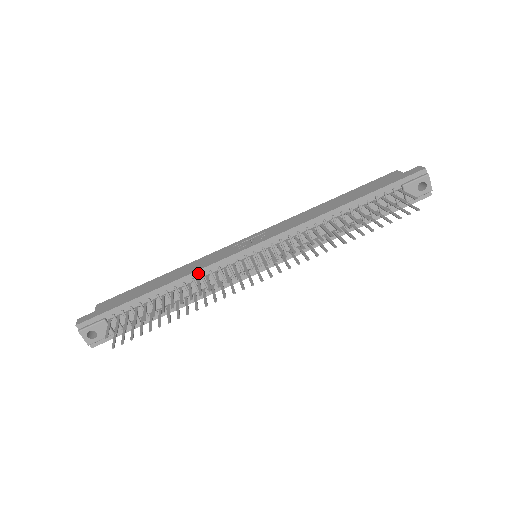
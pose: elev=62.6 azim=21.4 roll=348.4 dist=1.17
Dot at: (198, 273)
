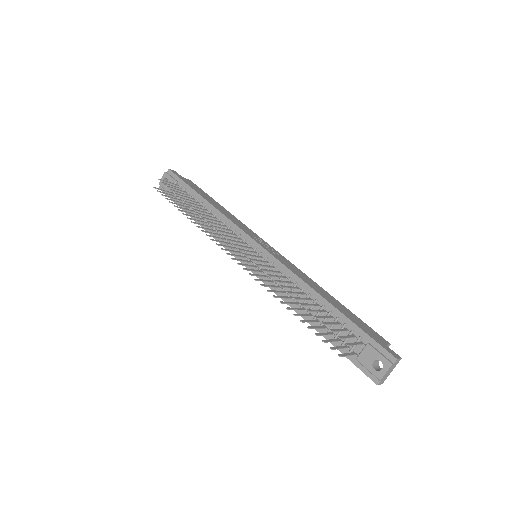
Dot at: (226, 219)
